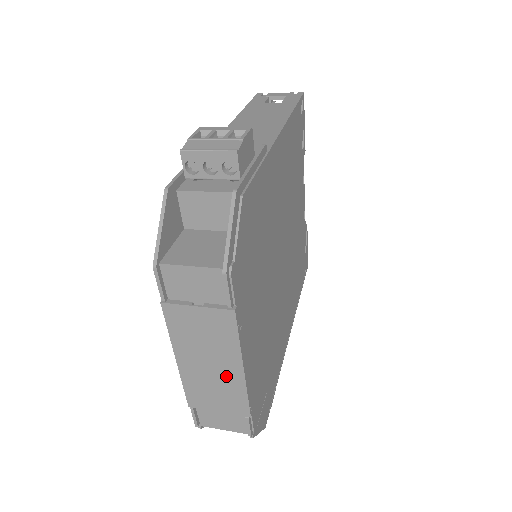
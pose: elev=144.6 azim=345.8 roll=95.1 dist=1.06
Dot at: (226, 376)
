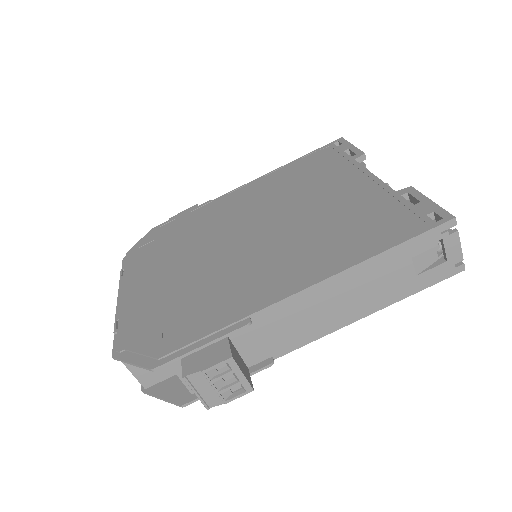
Dot at: occluded
